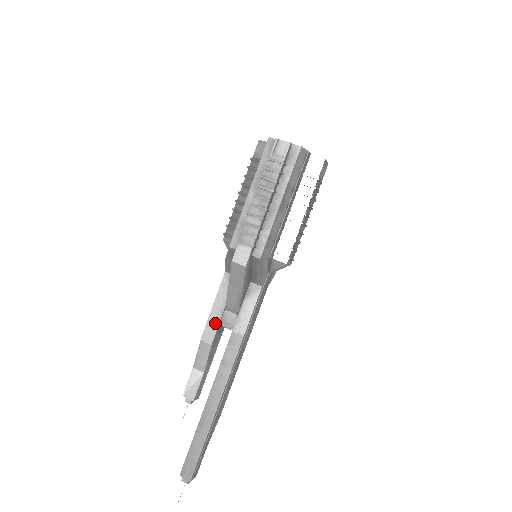
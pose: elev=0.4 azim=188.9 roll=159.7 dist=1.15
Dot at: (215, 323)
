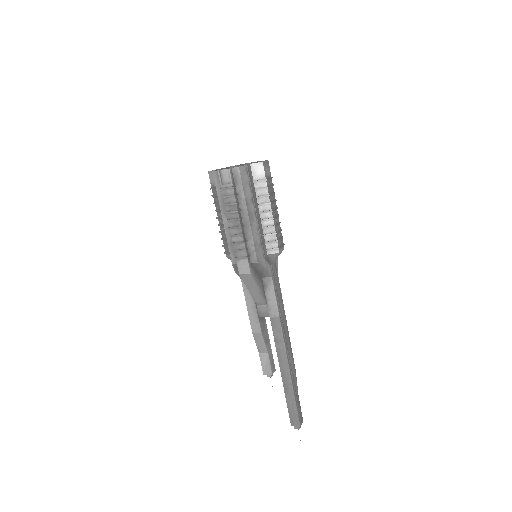
Dot at: (255, 317)
